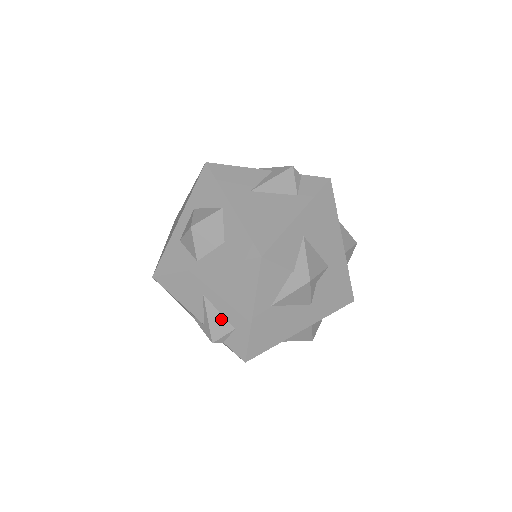
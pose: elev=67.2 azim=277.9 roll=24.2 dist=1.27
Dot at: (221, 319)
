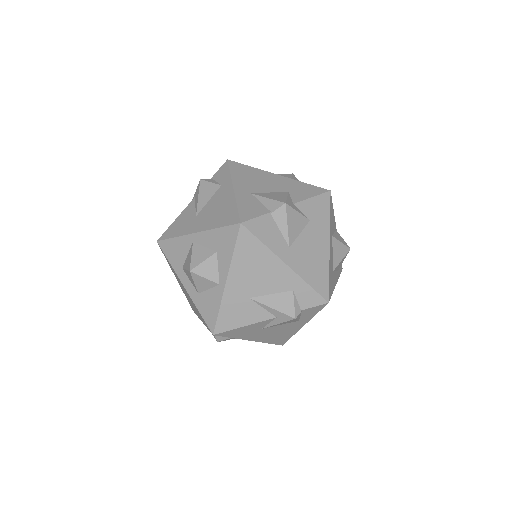
Dot at: (278, 297)
